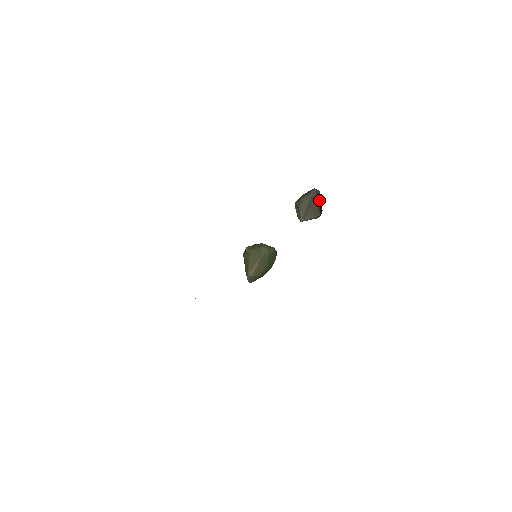
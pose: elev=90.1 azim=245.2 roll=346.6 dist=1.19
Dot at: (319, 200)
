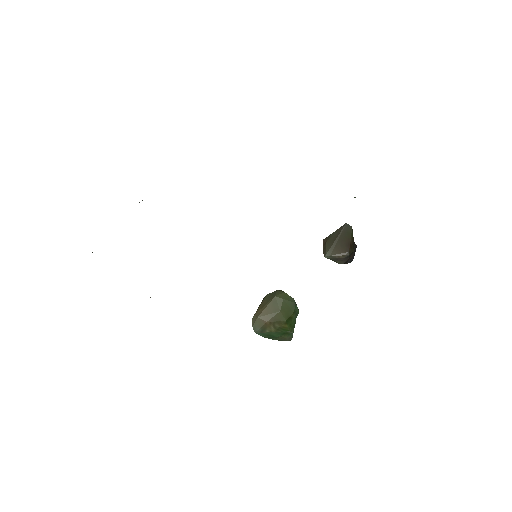
Dot at: (350, 236)
